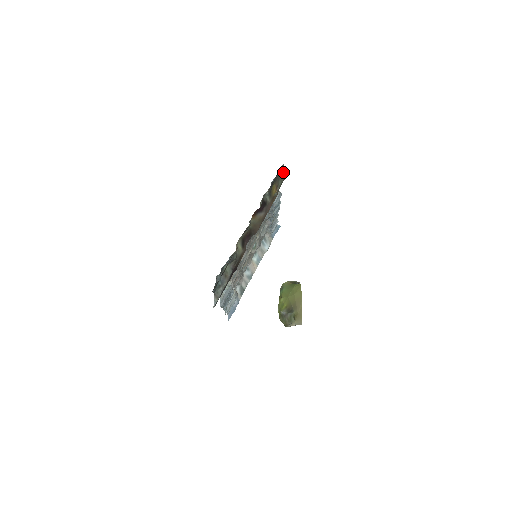
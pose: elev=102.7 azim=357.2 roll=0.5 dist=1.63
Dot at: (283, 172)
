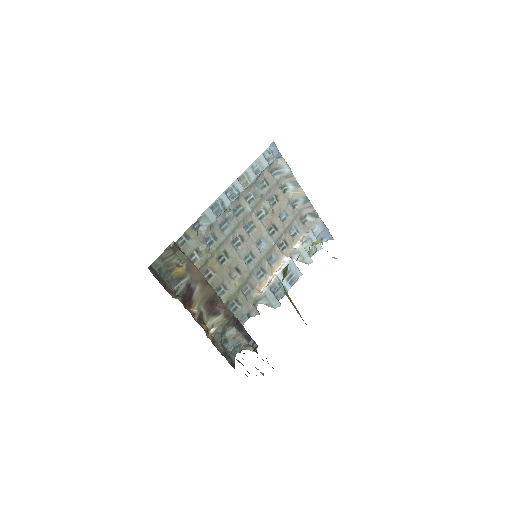
Dot at: (166, 255)
